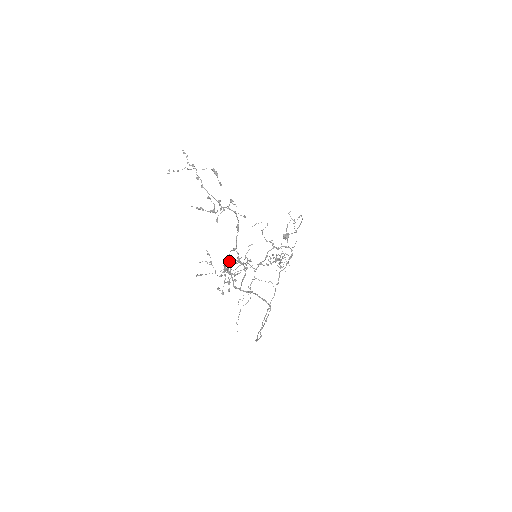
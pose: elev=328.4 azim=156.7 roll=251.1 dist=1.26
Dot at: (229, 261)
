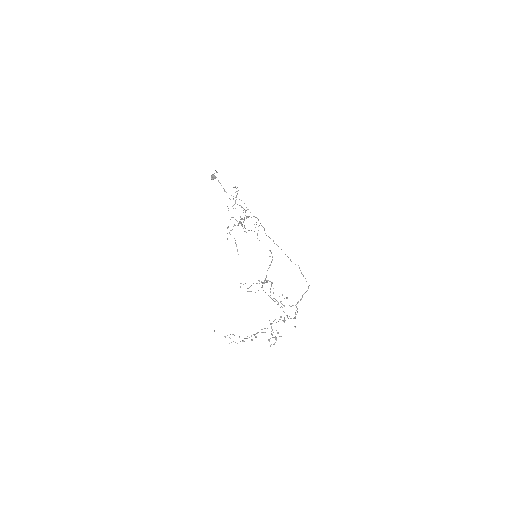
Dot at: occluded
